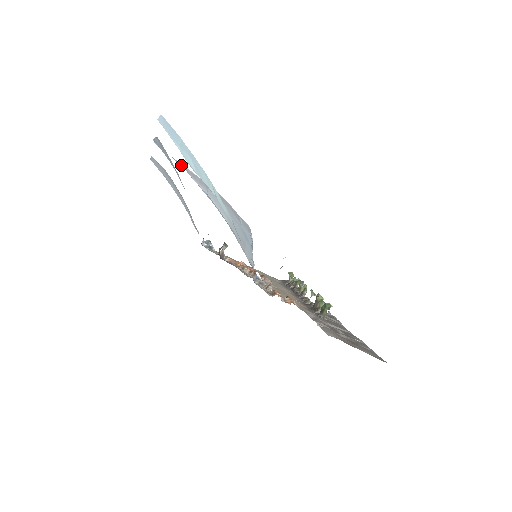
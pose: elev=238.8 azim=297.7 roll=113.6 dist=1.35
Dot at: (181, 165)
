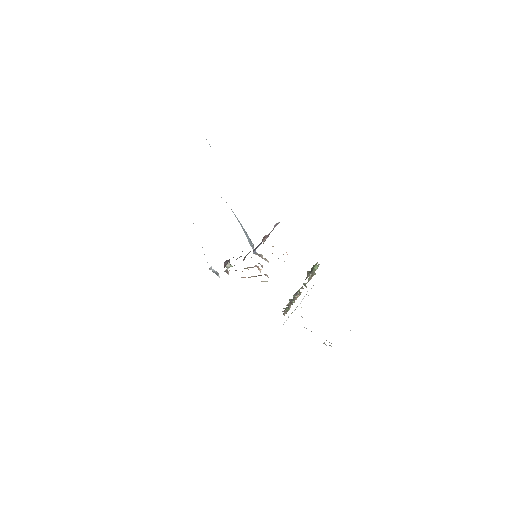
Dot at: occluded
